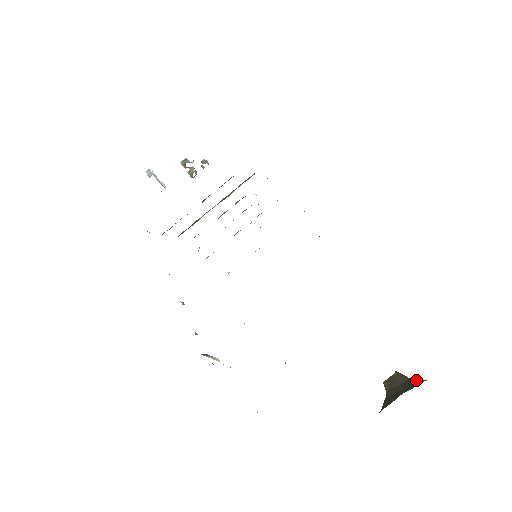
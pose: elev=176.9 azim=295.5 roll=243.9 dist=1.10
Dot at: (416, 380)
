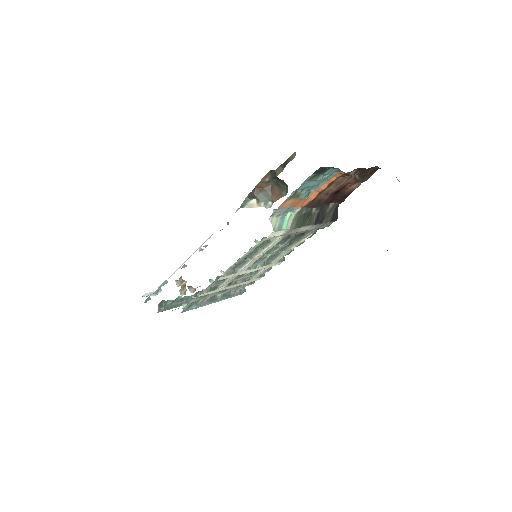
Dot at: occluded
